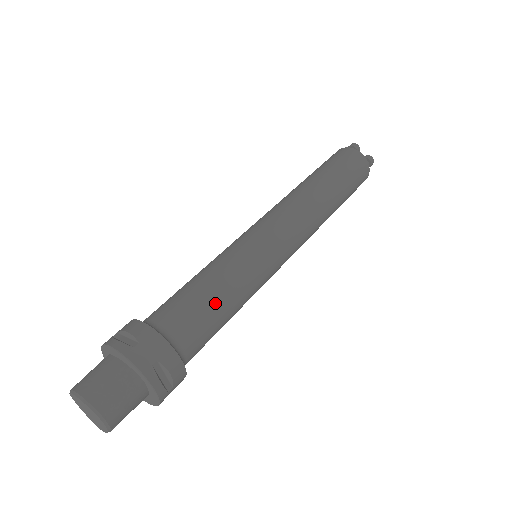
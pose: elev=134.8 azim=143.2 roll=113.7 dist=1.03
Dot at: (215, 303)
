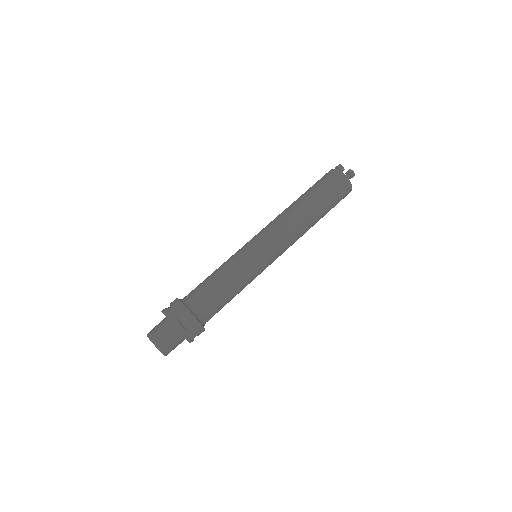
Dot at: (216, 284)
